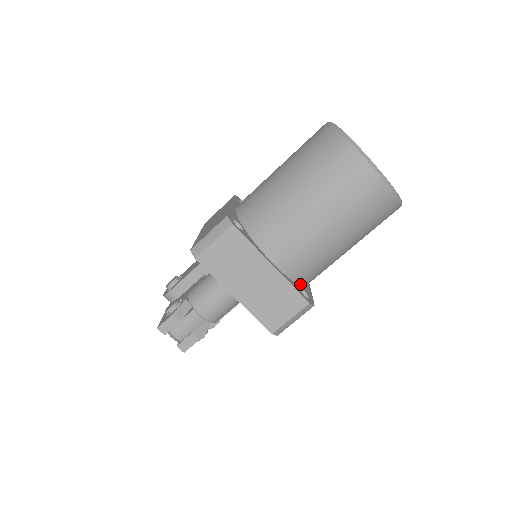
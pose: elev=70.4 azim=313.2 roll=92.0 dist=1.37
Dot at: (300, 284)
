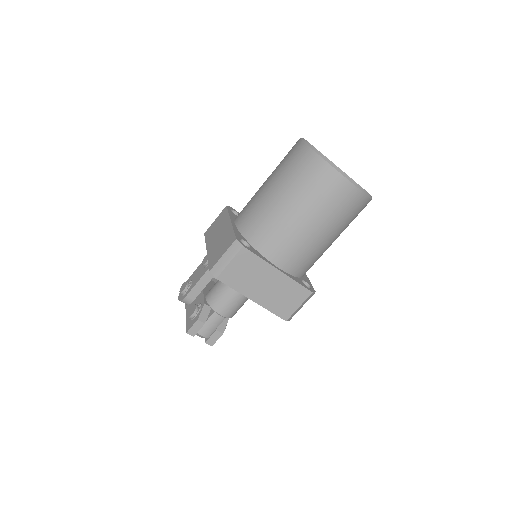
Dot at: (300, 277)
